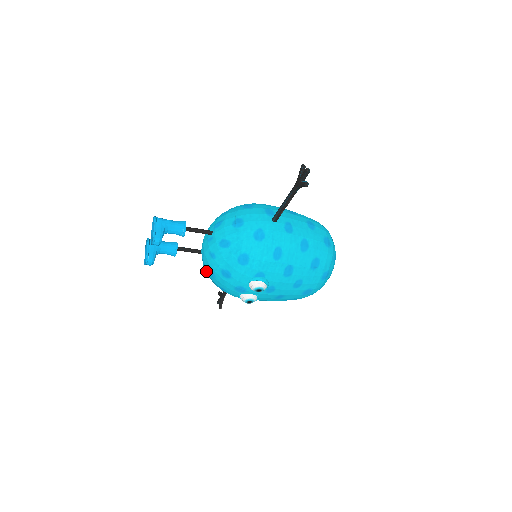
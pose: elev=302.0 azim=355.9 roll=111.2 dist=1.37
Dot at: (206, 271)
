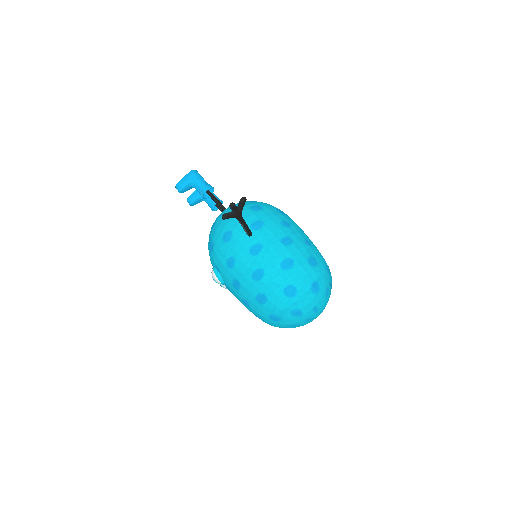
Dot at: occluded
